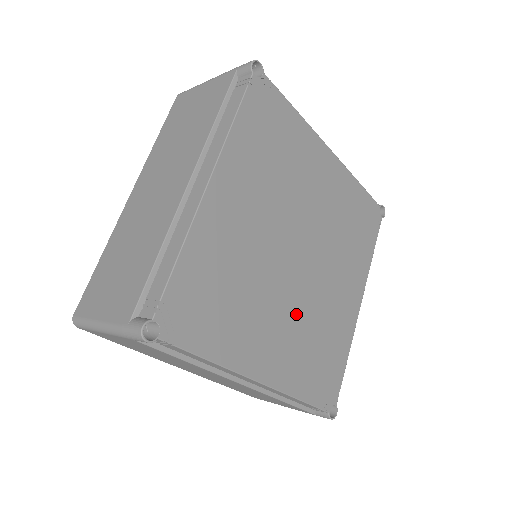
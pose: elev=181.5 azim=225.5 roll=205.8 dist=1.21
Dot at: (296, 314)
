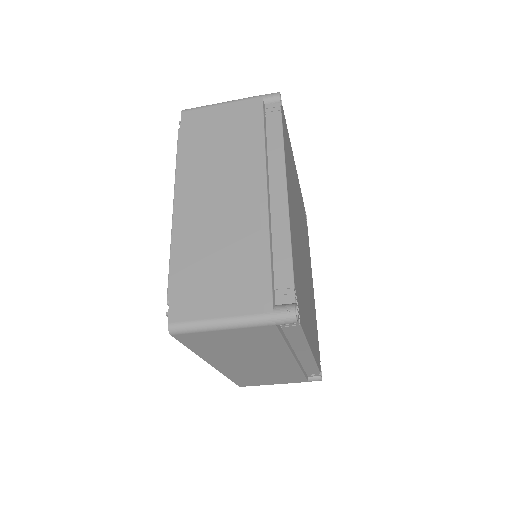
Dot at: occluded
